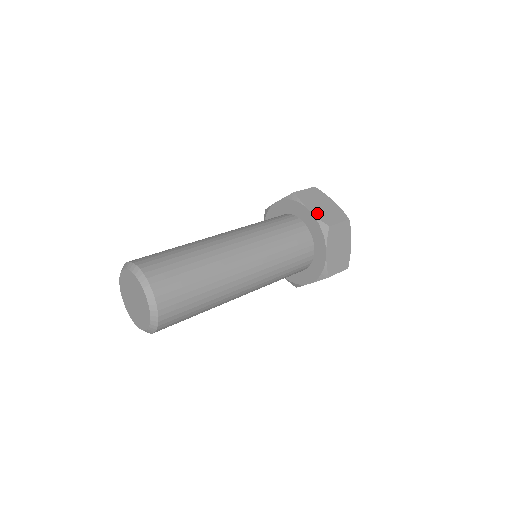
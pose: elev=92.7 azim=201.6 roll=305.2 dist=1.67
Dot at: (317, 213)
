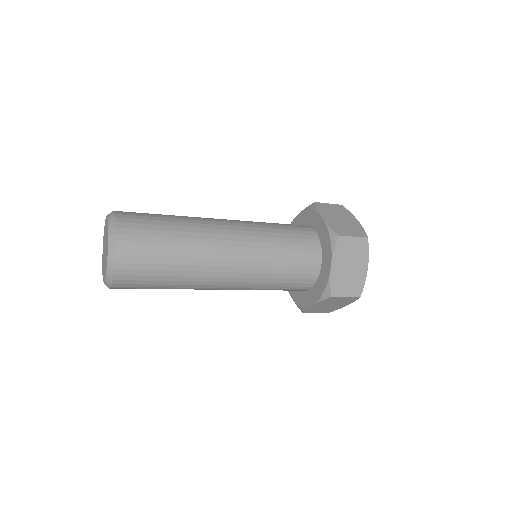
Dot at: (335, 275)
